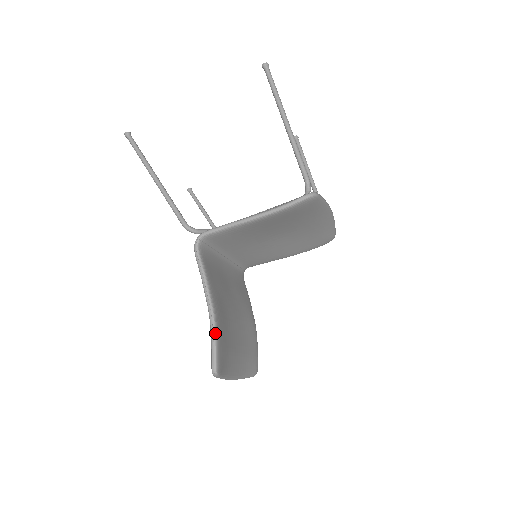
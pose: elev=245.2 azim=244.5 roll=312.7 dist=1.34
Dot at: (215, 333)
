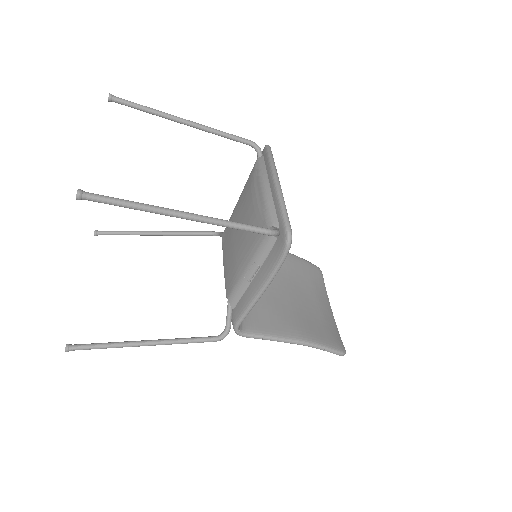
Dot at: (321, 347)
